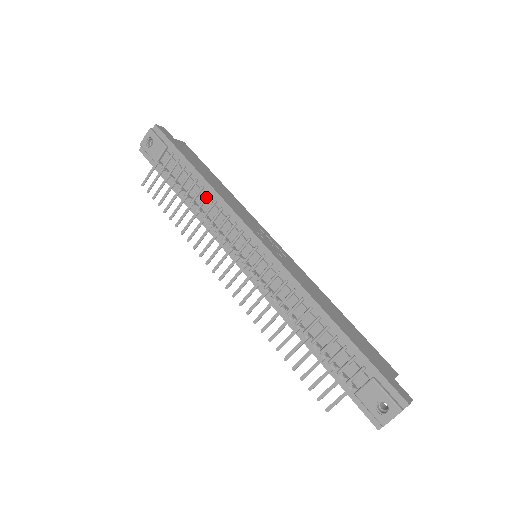
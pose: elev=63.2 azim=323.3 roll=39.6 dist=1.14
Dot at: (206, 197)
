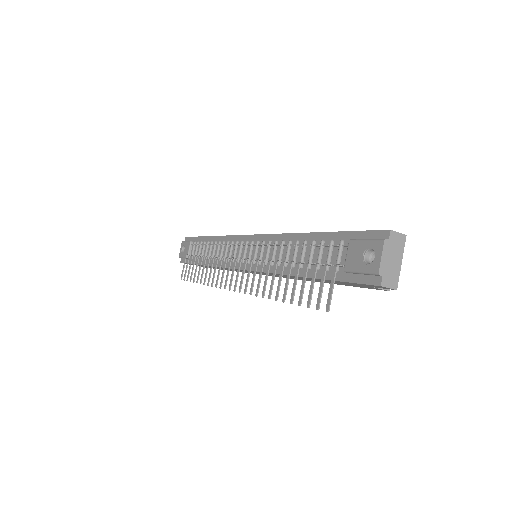
Dot at: (214, 245)
